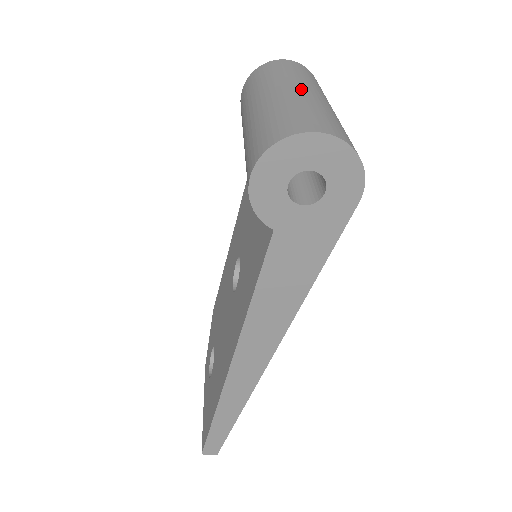
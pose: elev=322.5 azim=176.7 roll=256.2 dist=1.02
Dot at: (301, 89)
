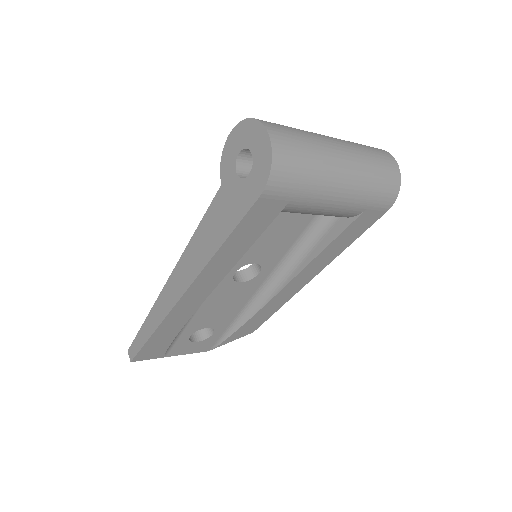
Dot at: (334, 141)
